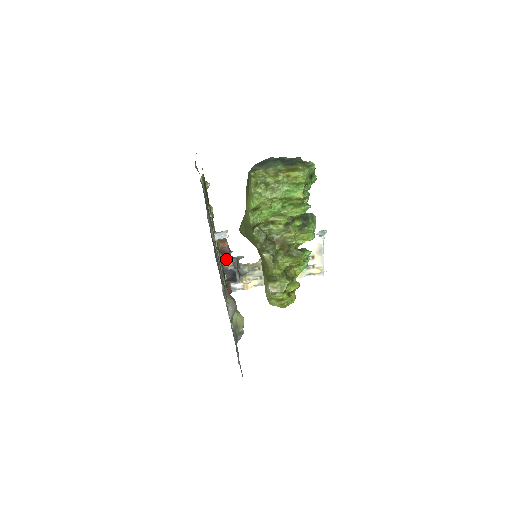
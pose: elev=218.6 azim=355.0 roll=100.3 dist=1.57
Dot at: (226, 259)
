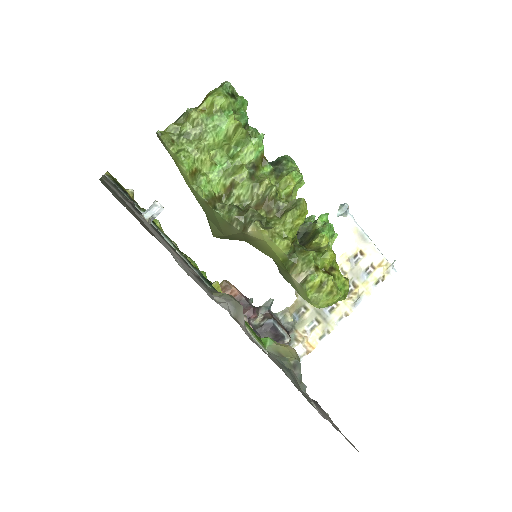
Dot at: (249, 312)
